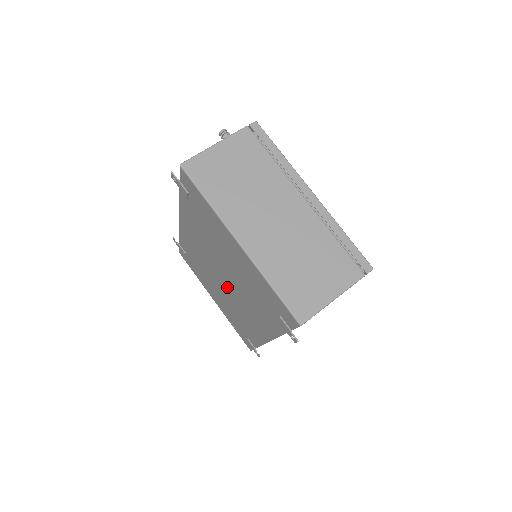
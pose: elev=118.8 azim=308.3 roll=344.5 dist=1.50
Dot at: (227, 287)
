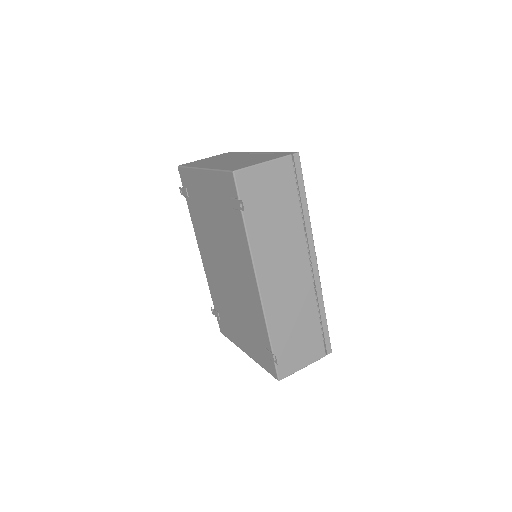
Dot at: (229, 275)
